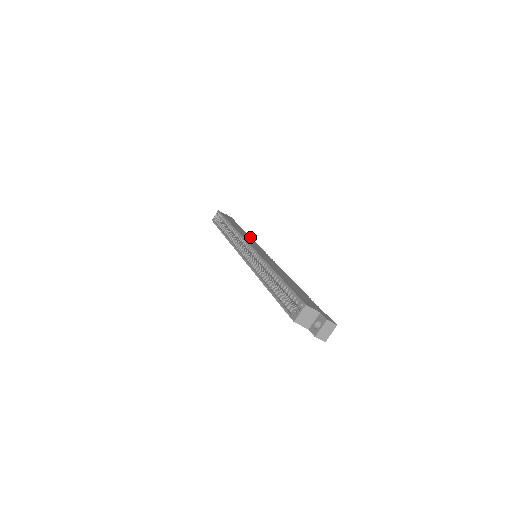
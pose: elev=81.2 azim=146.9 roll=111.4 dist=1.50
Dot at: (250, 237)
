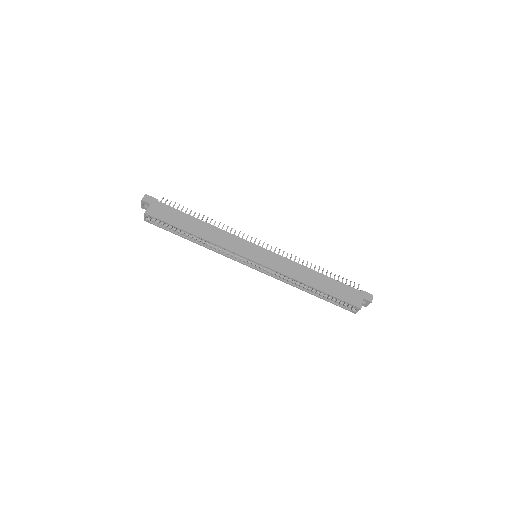
Dot at: (216, 228)
